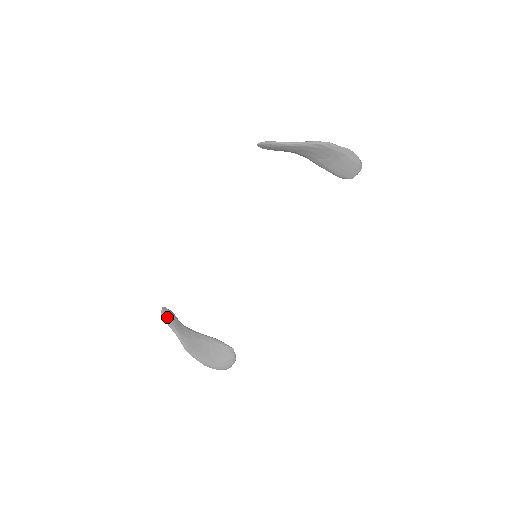
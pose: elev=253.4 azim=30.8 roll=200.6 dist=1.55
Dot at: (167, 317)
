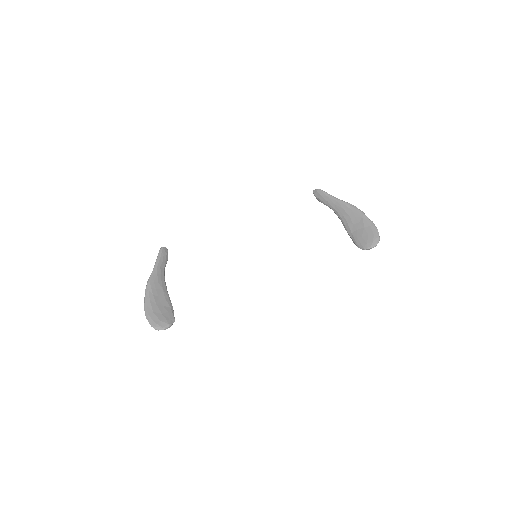
Dot at: (163, 252)
